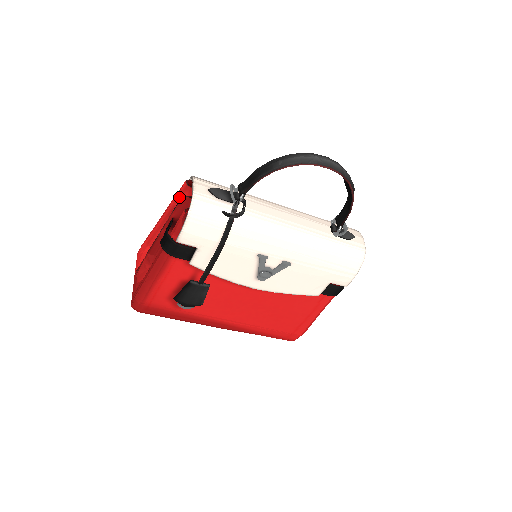
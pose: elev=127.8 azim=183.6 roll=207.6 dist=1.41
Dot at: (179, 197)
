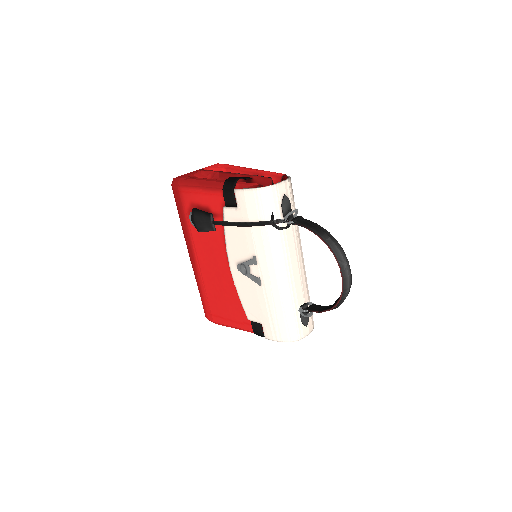
Dot at: (271, 175)
